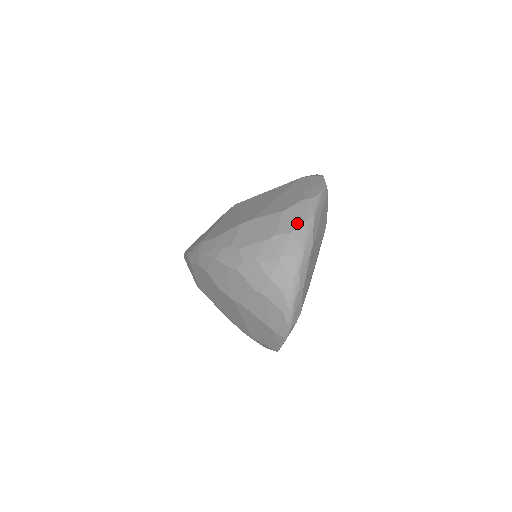
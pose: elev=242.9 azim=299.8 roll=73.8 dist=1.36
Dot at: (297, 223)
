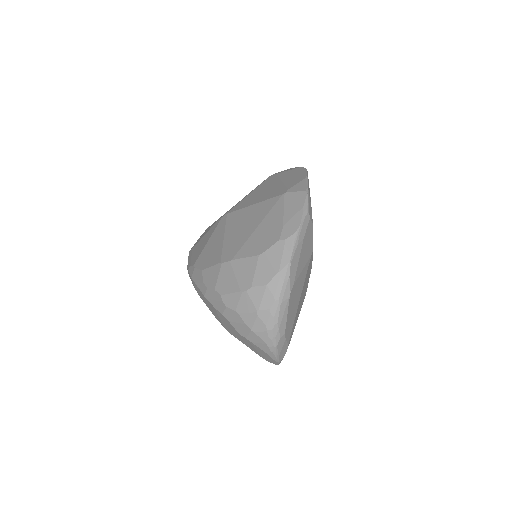
Dot at: (272, 273)
